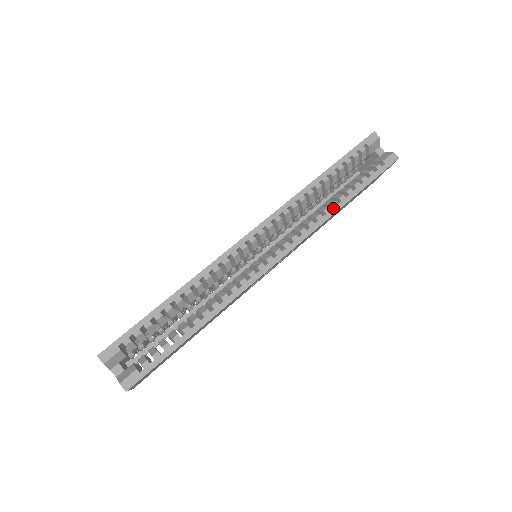
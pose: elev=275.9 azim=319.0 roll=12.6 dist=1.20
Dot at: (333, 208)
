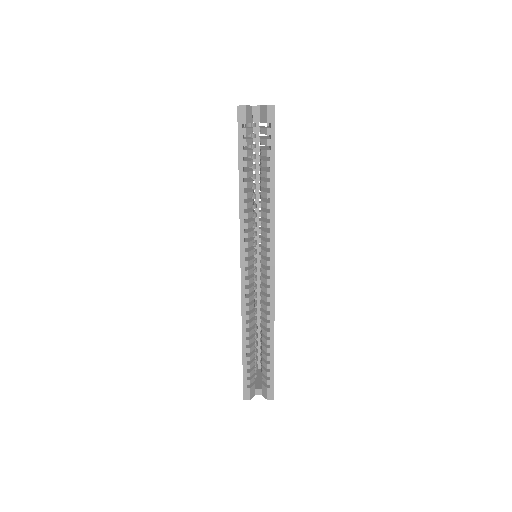
Dot at: (270, 200)
